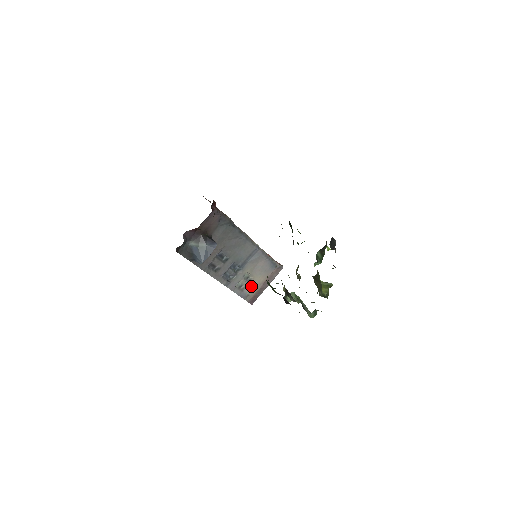
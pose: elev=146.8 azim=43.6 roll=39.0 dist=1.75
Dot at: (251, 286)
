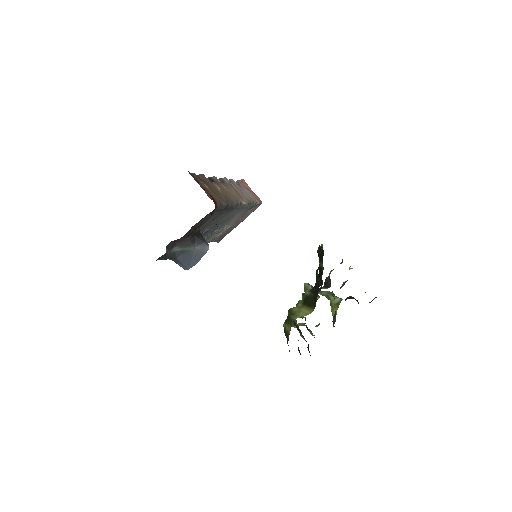
Dot at: occluded
